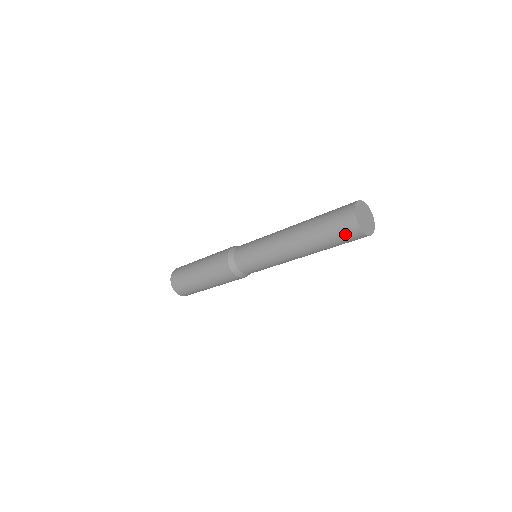
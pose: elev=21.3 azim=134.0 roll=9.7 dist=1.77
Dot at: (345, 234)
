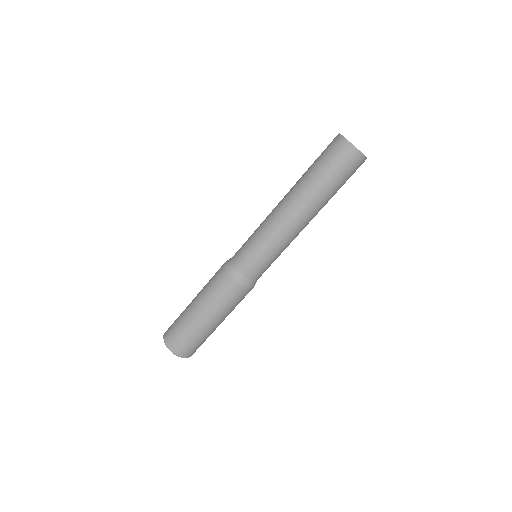
Dot at: (328, 149)
